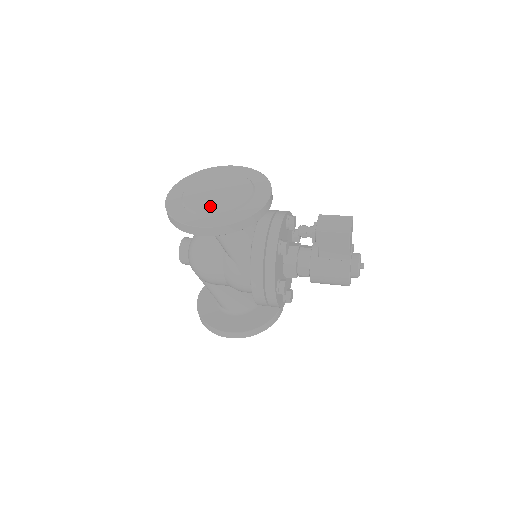
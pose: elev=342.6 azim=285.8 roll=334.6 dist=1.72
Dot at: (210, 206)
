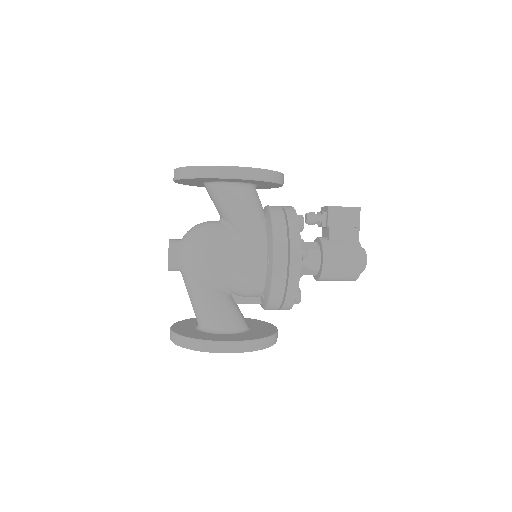
Dot at: occluded
